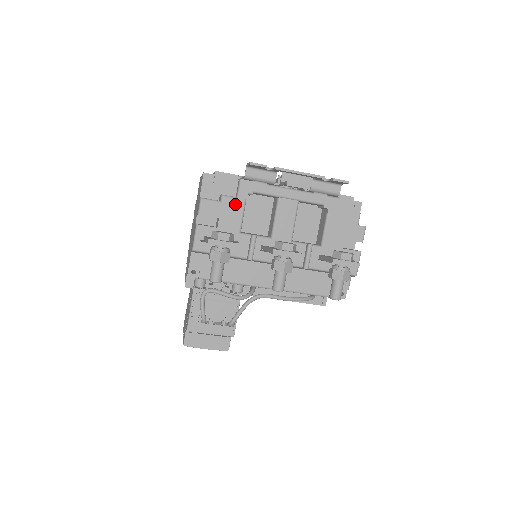
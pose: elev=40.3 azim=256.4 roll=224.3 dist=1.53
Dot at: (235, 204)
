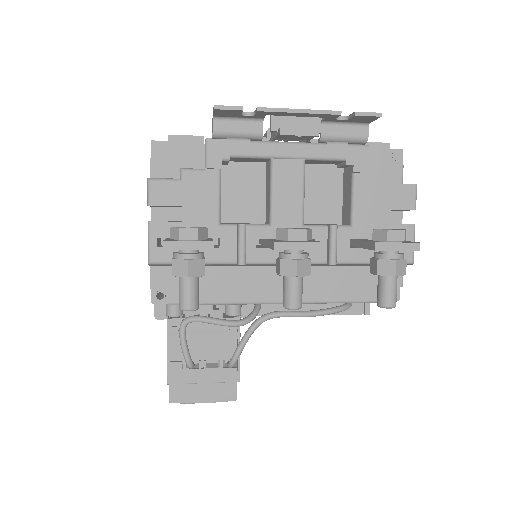
Dot at: (204, 180)
